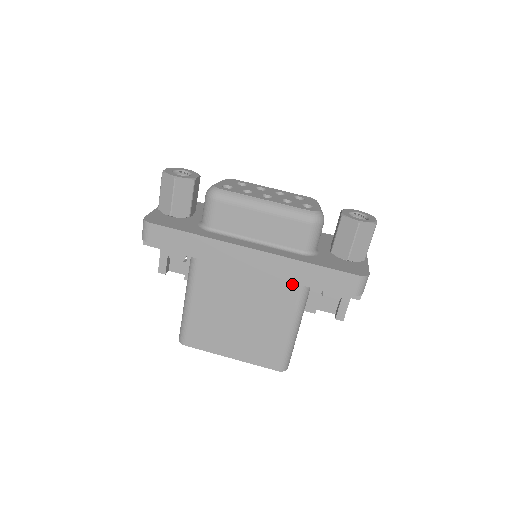
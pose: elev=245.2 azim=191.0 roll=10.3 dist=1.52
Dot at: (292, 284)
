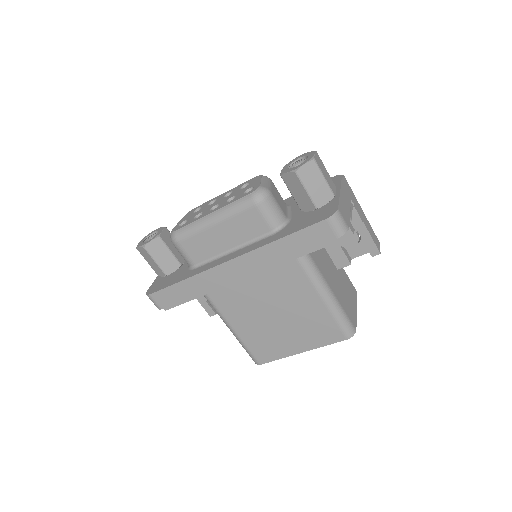
Dot at: (288, 263)
